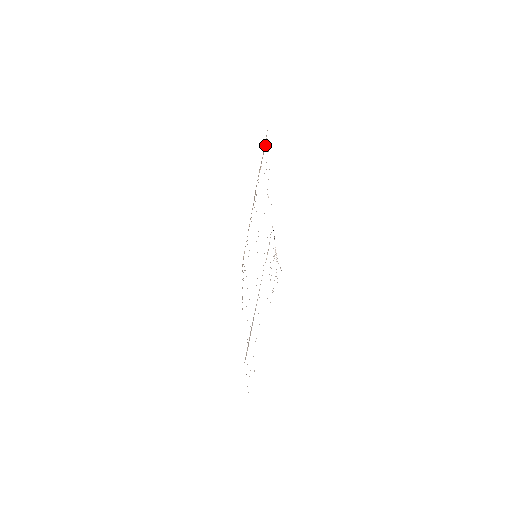
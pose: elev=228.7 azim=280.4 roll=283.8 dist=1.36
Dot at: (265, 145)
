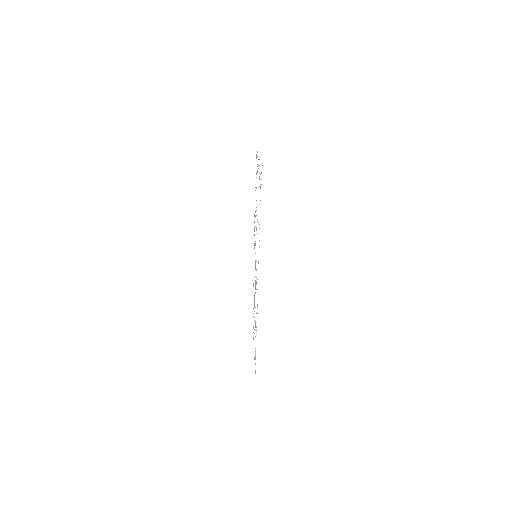
Dot at: occluded
